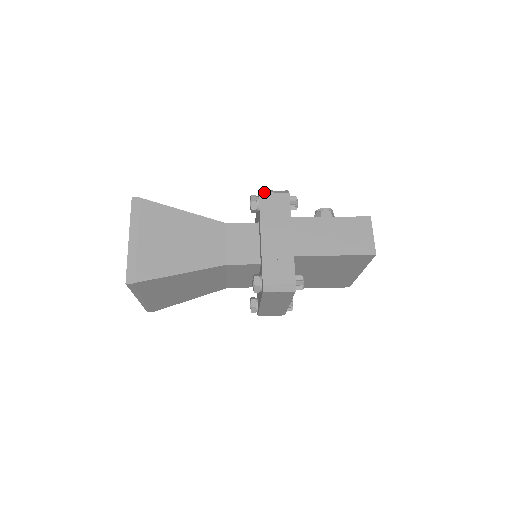
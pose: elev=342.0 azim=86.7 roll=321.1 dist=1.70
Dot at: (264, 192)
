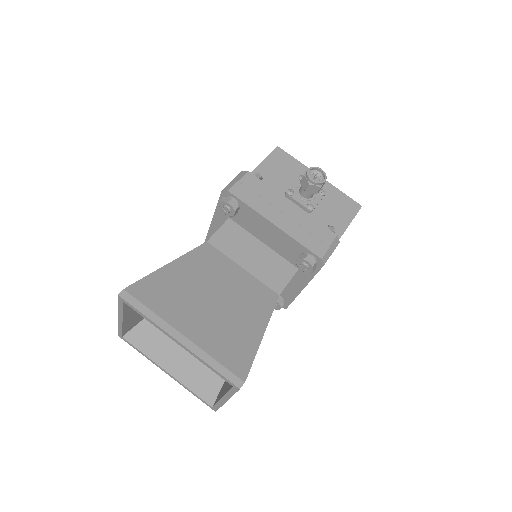
Dot at: occluded
